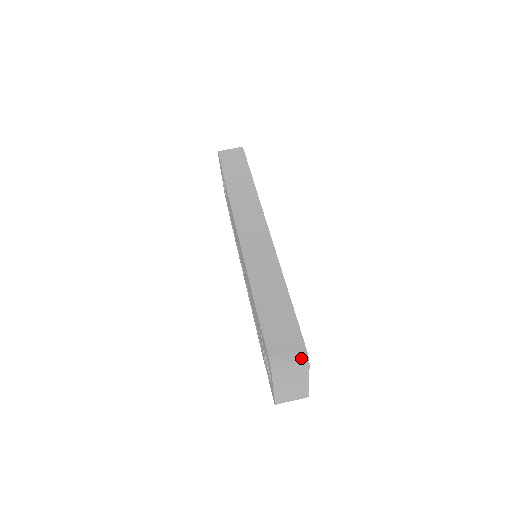
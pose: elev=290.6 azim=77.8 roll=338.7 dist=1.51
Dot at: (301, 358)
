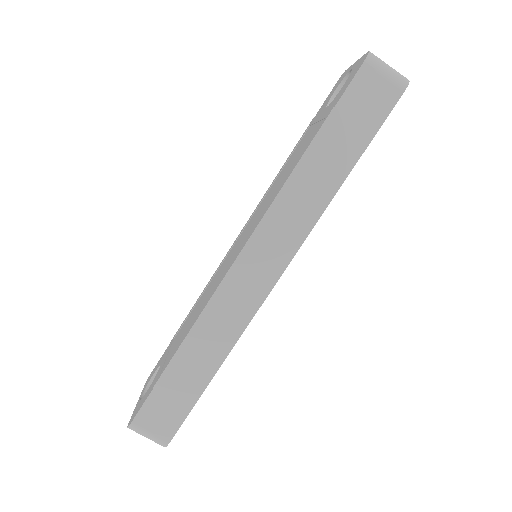
Dot at: (158, 443)
